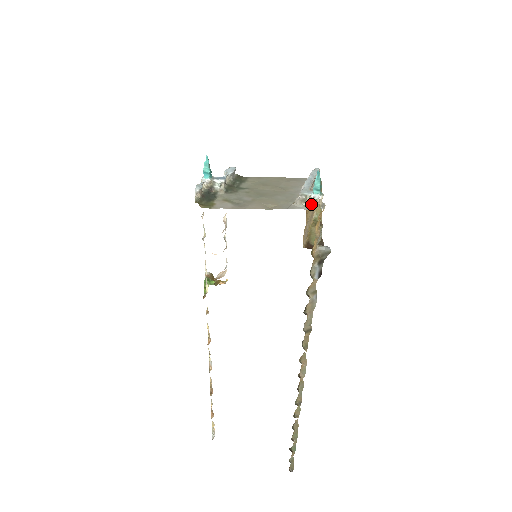
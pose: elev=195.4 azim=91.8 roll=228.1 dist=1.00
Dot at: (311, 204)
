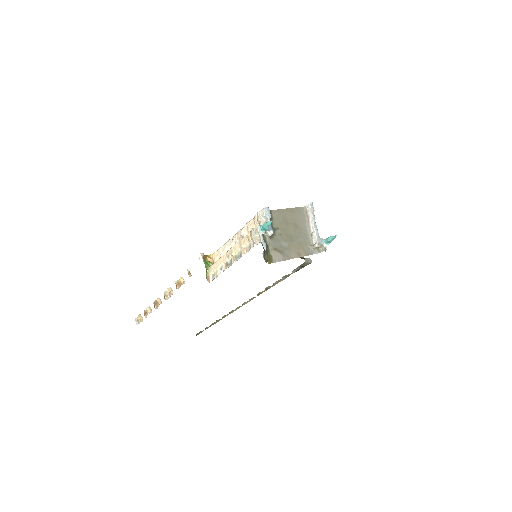
Dot at: (321, 249)
